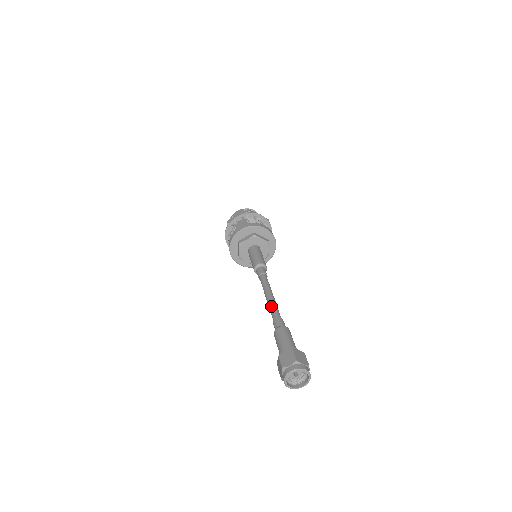
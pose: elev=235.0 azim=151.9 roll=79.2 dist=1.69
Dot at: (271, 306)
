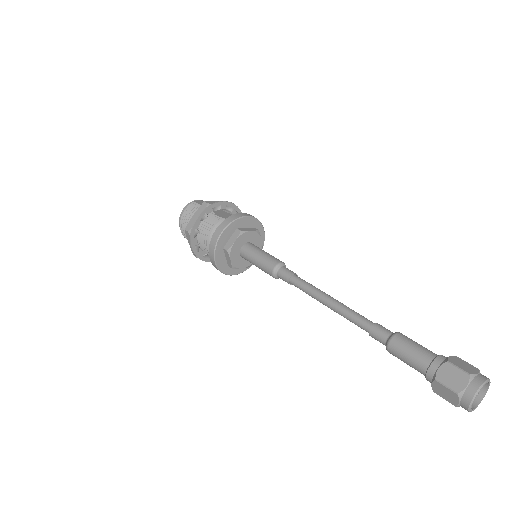
Dot at: (352, 310)
